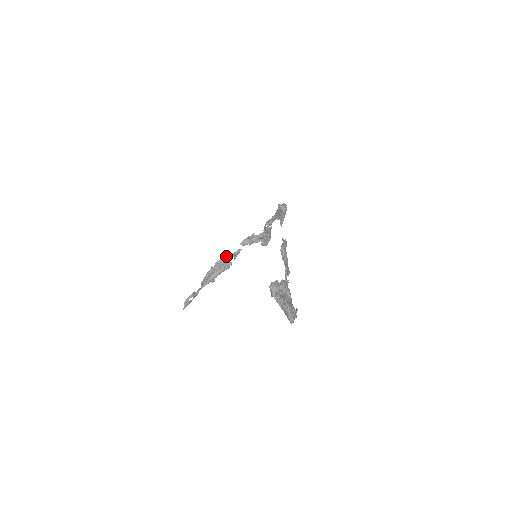
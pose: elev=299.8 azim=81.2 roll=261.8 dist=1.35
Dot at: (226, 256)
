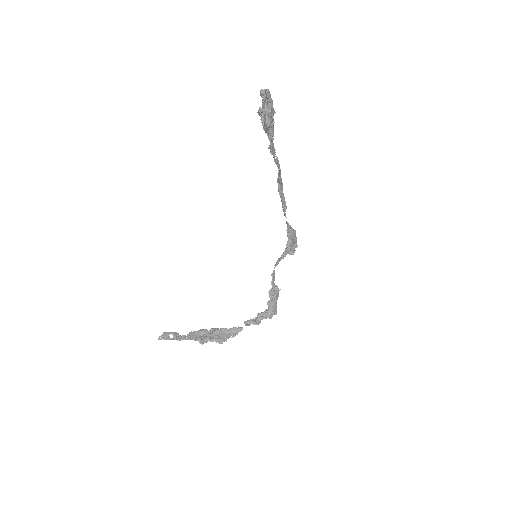
Dot at: (225, 329)
